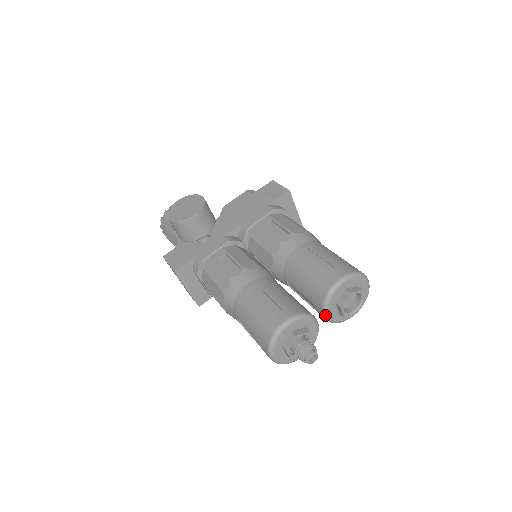
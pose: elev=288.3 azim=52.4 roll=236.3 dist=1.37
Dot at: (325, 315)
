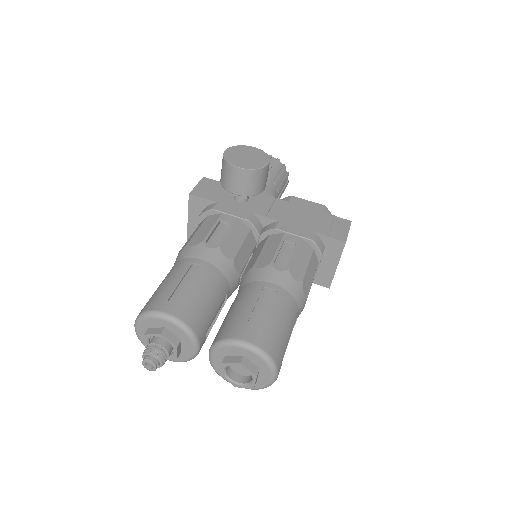
Dot at: (209, 353)
